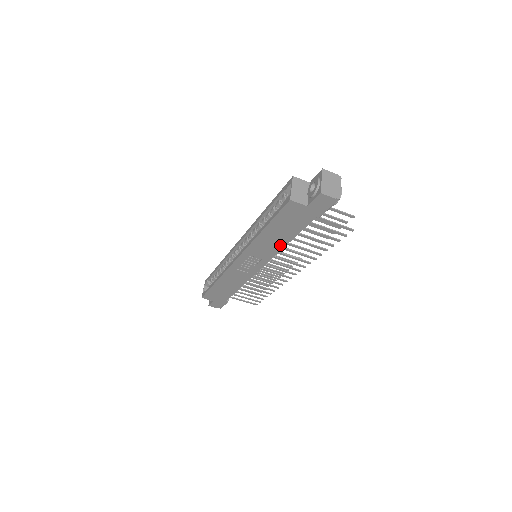
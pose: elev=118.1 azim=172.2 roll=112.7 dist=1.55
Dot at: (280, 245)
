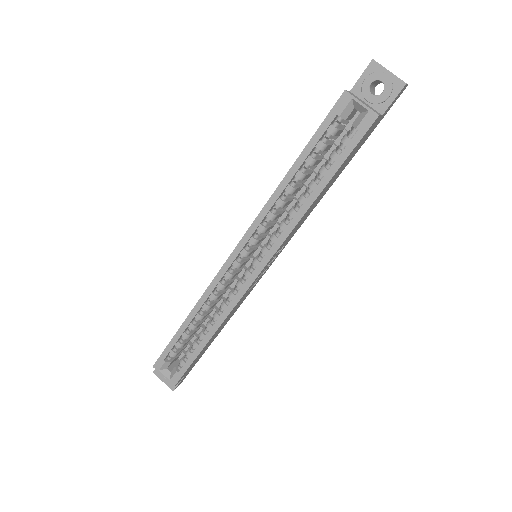
Dot at: (315, 206)
